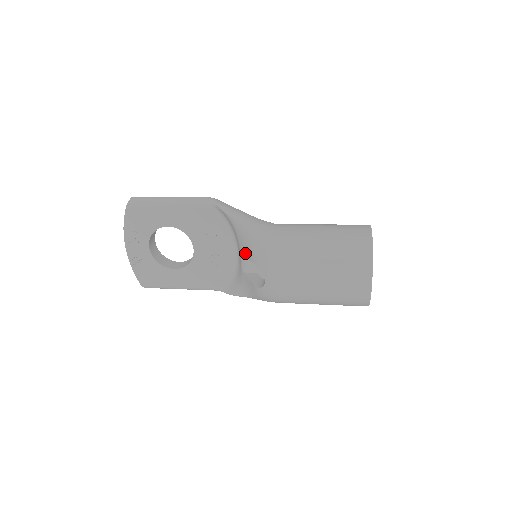
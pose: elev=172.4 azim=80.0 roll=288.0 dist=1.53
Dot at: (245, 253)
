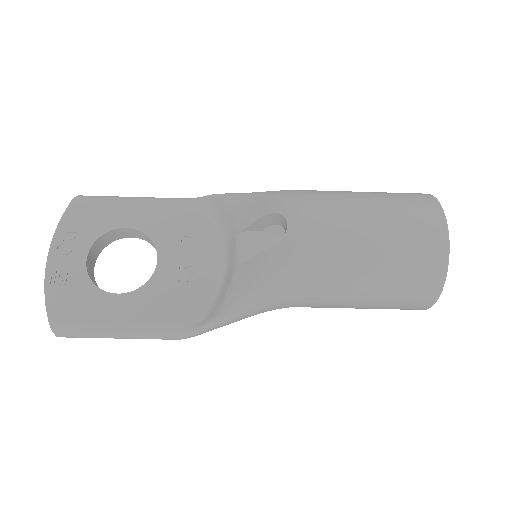
Dot at: (248, 222)
